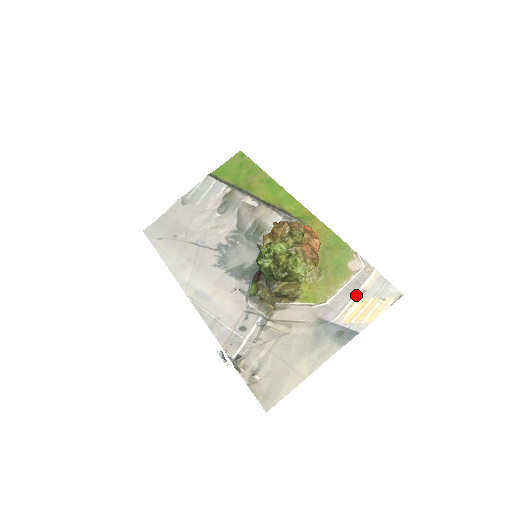
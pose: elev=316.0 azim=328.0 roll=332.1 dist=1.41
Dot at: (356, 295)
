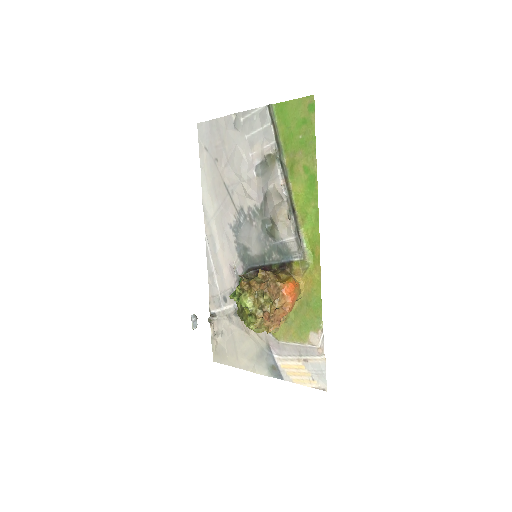
Dot at: (299, 358)
